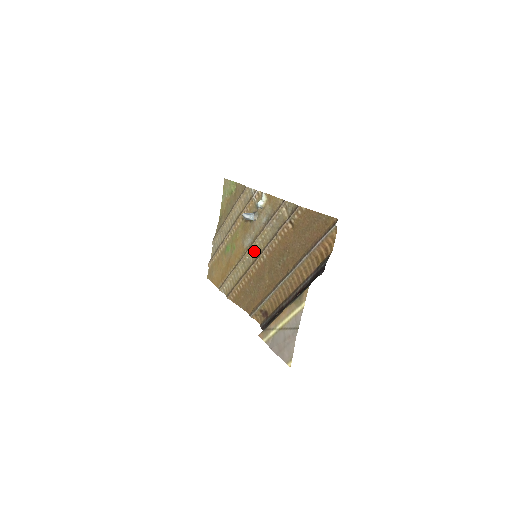
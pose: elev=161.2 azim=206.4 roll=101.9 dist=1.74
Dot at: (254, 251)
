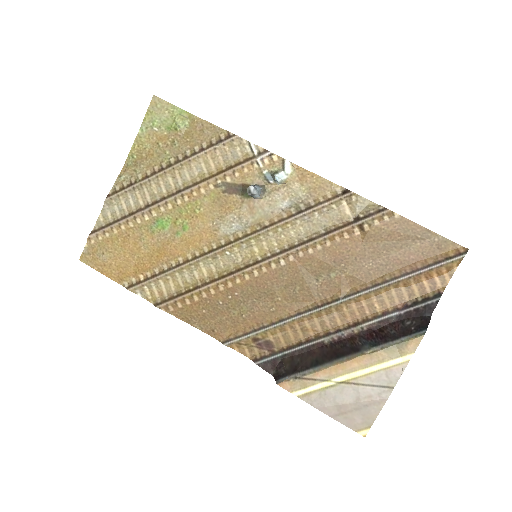
Dot at: (250, 247)
